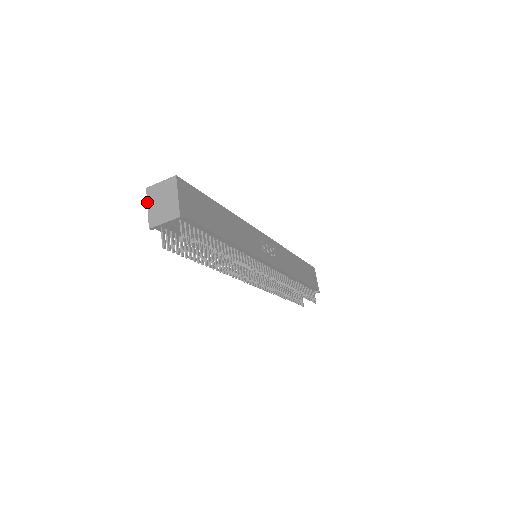
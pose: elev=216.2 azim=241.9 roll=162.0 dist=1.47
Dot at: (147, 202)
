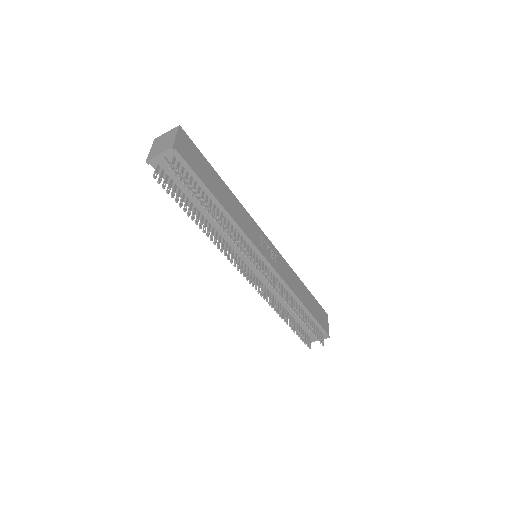
Dot at: occluded
